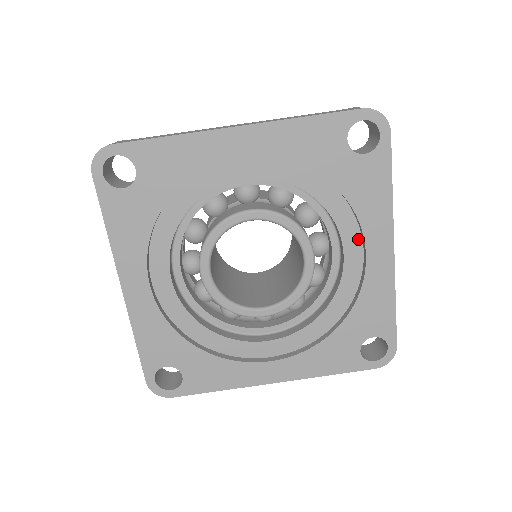
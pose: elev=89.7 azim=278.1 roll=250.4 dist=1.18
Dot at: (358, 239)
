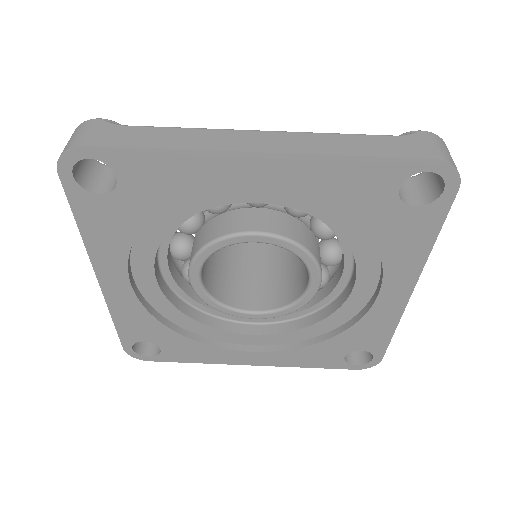
Dot at: (376, 275)
